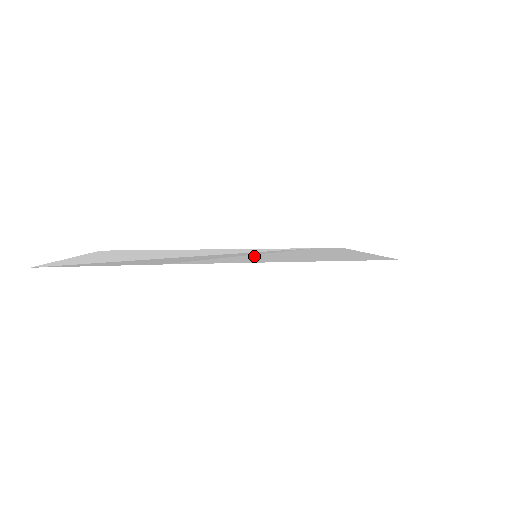
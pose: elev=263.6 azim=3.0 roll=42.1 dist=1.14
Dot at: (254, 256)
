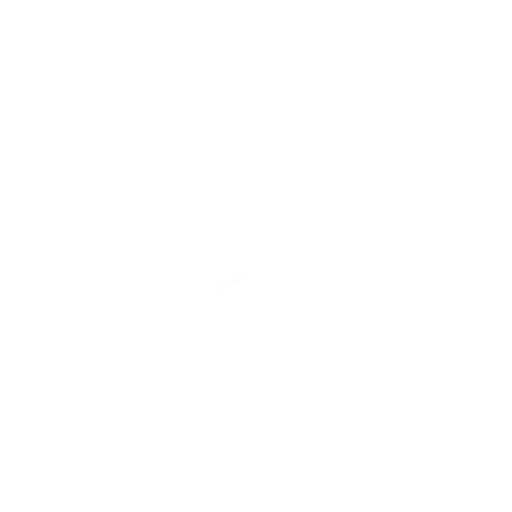
Dot at: occluded
